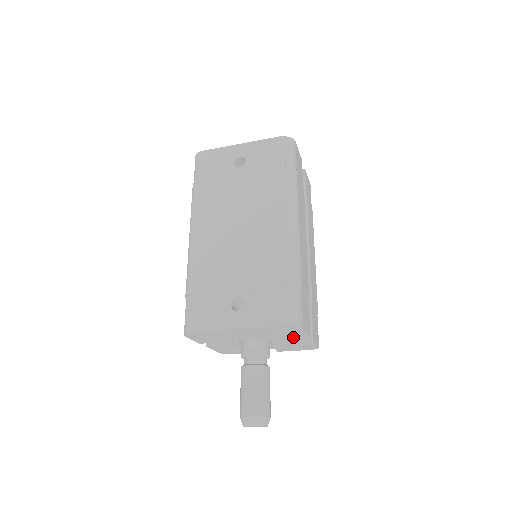
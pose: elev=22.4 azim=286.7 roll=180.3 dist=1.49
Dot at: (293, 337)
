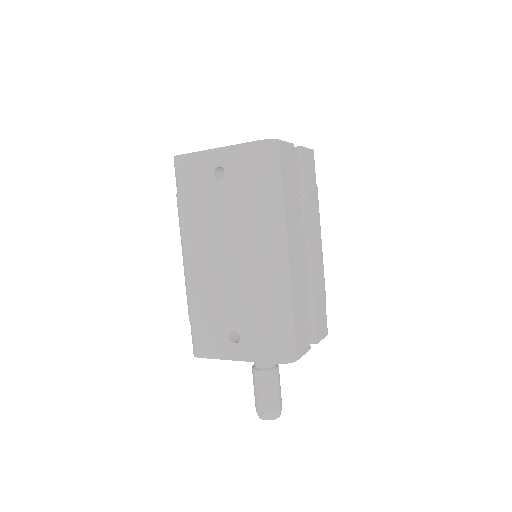
Dot at: occluded
